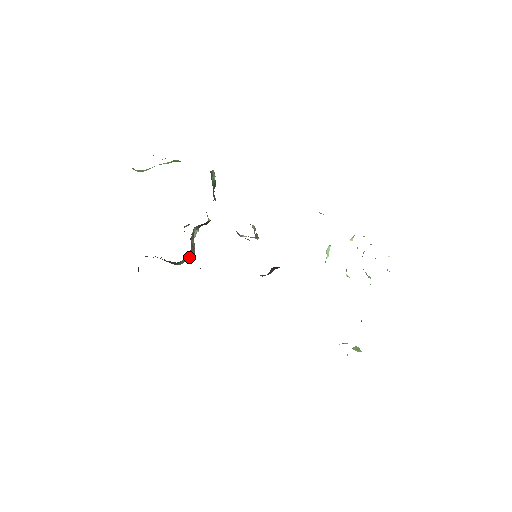
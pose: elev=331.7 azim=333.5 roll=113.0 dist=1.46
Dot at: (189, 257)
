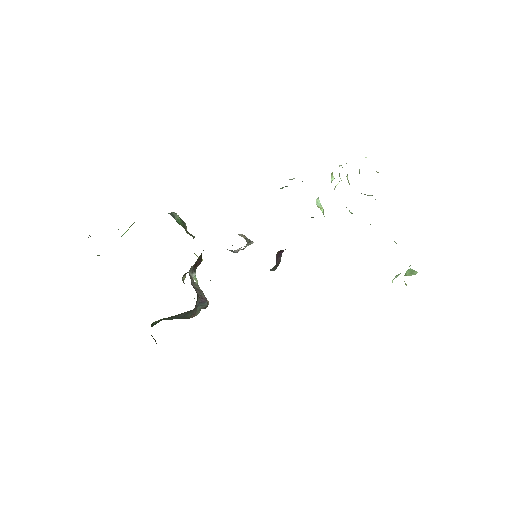
Dot at: (200, 302)
